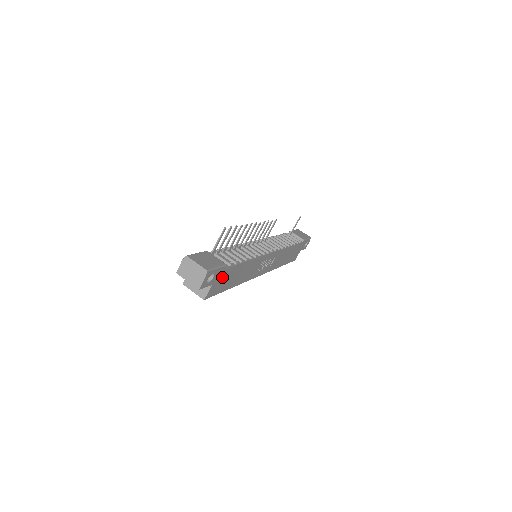
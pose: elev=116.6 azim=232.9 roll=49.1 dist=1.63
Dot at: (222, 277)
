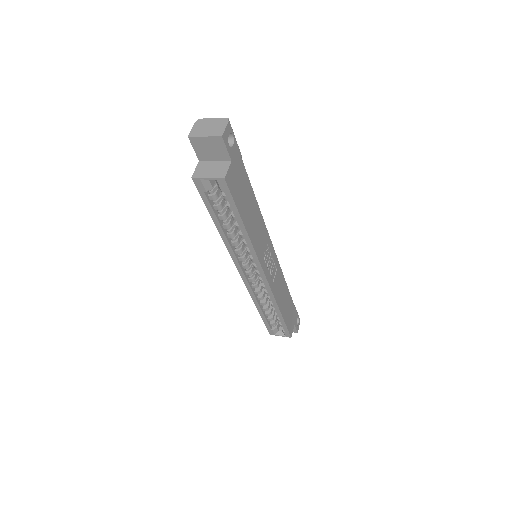
Dot at: (239, 172)
